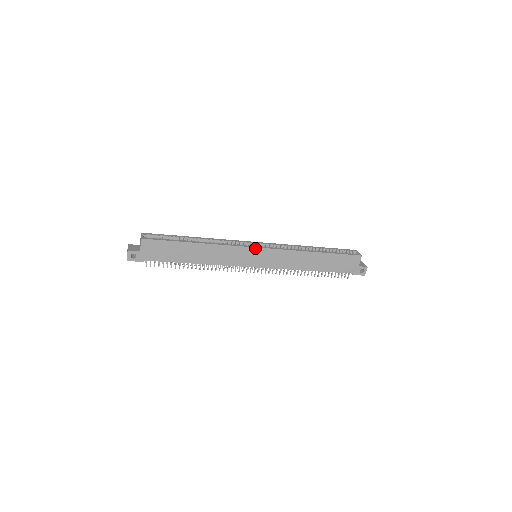
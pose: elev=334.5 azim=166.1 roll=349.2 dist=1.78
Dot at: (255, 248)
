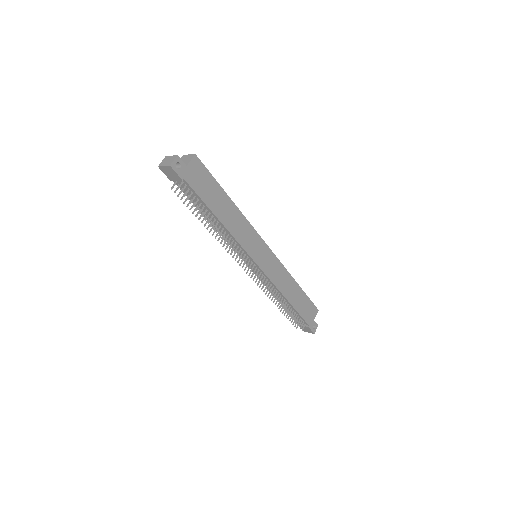
Dot at: (265, 243)
